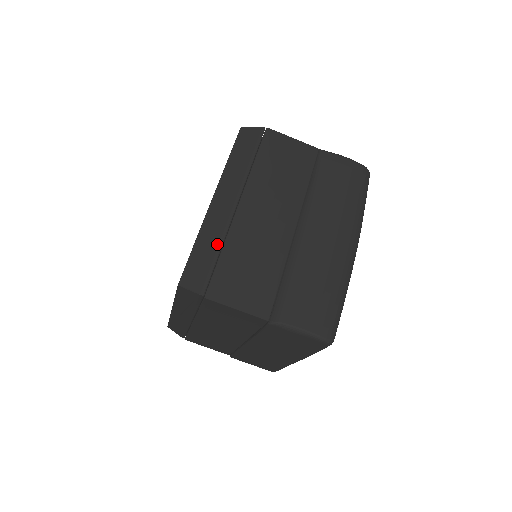
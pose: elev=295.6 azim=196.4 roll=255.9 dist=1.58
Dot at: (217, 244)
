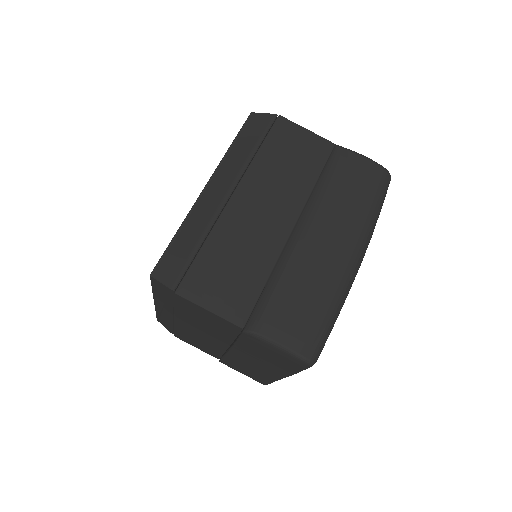
Dot at: (200, 236)
